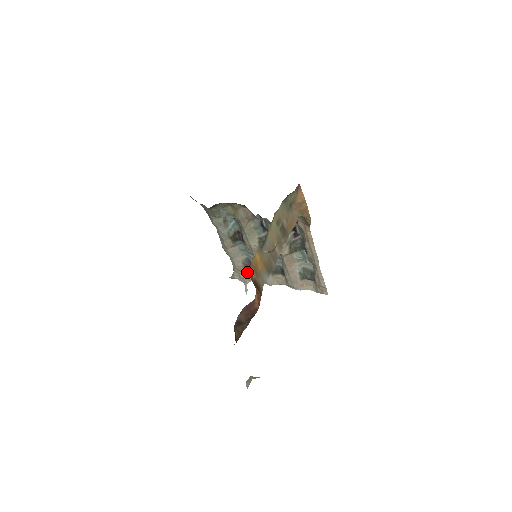
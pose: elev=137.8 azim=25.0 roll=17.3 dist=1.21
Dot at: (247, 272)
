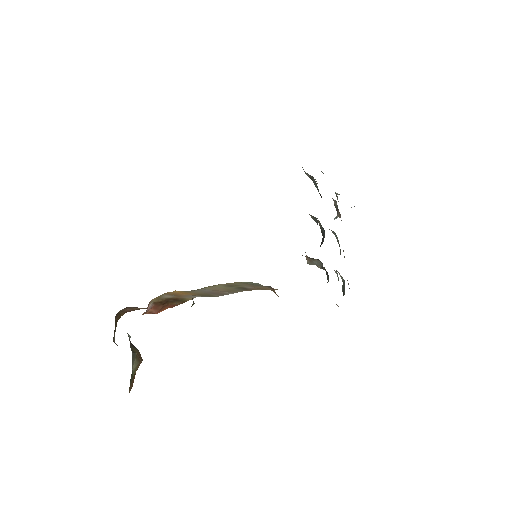
Dot at: (339, 212)
